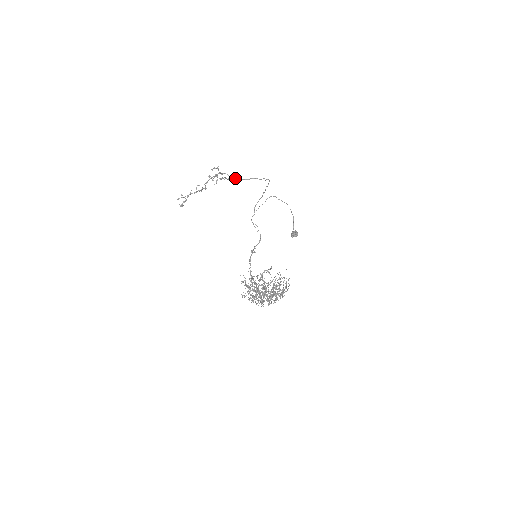
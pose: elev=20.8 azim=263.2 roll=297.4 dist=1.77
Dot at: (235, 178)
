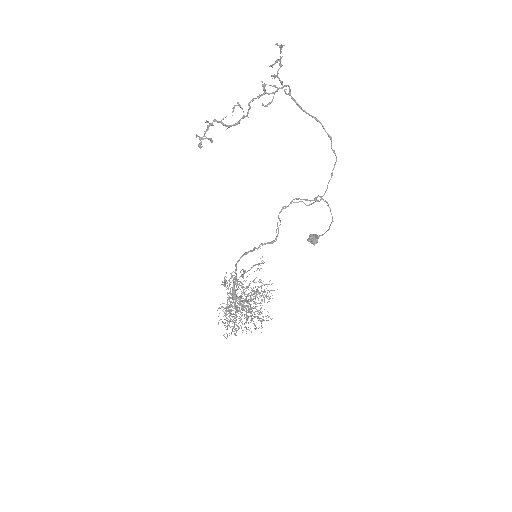
Dot at: occluded
